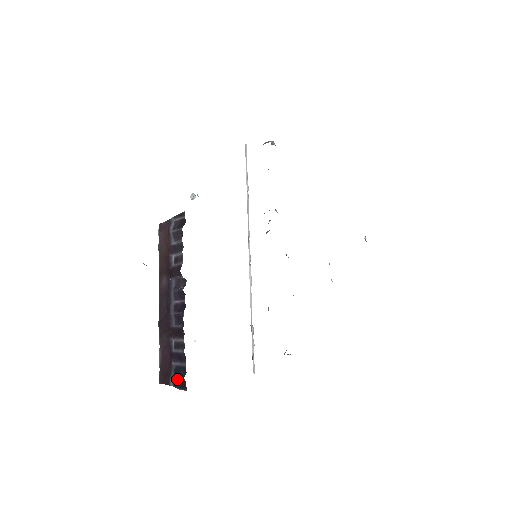
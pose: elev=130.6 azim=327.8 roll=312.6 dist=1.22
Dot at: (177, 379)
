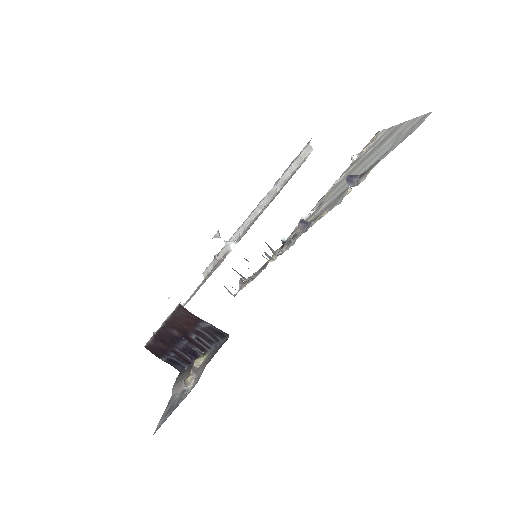
Dot at: (171, 364)
